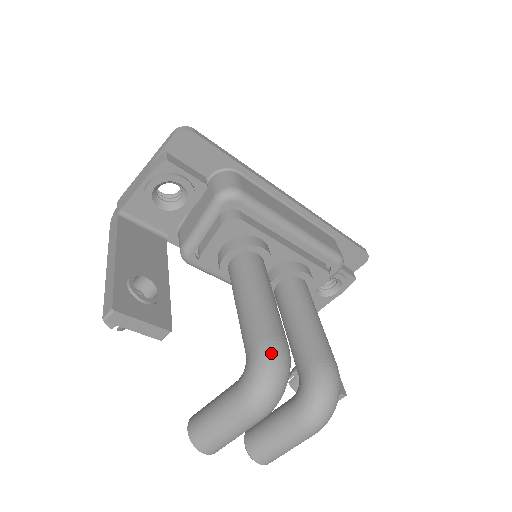
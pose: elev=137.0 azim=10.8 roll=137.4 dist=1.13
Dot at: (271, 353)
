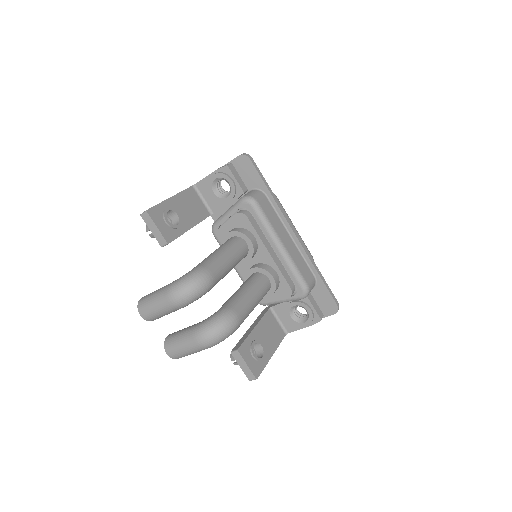
Dot at: (199, 273)
